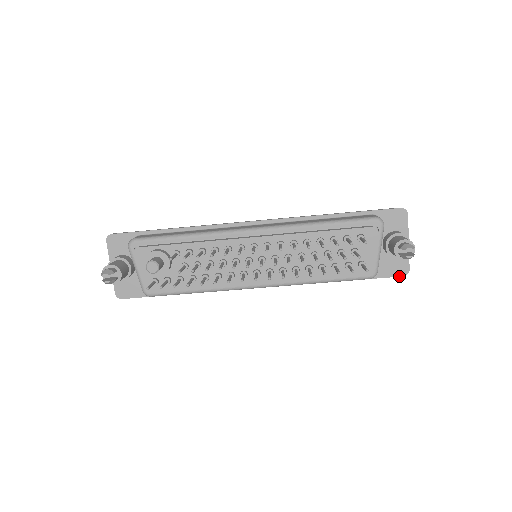
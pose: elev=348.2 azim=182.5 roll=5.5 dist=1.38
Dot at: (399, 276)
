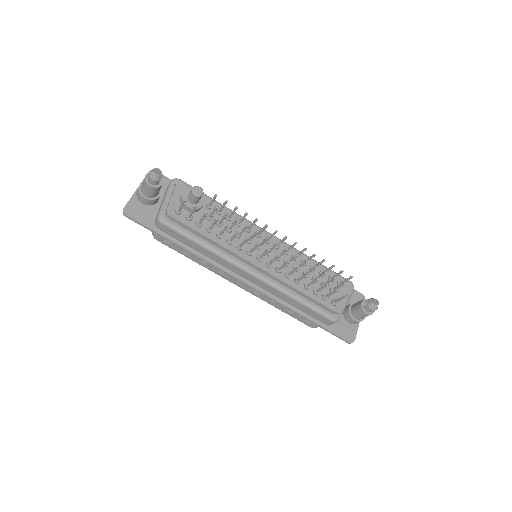
Dot at: (347, 340)
